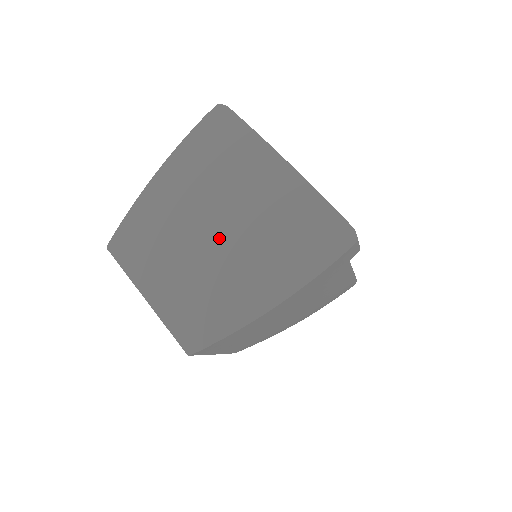
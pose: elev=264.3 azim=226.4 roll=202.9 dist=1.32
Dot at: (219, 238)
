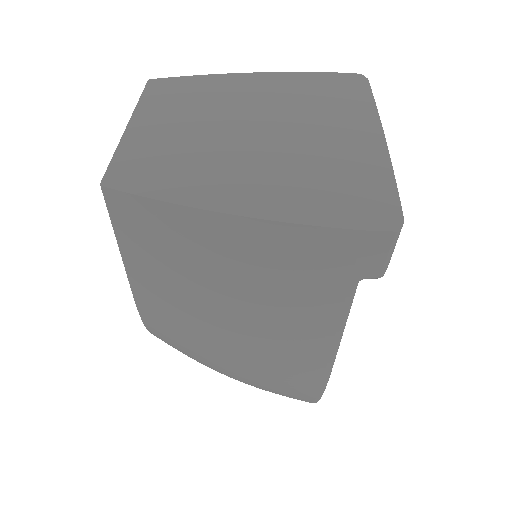
Dot at: (253, 136)
